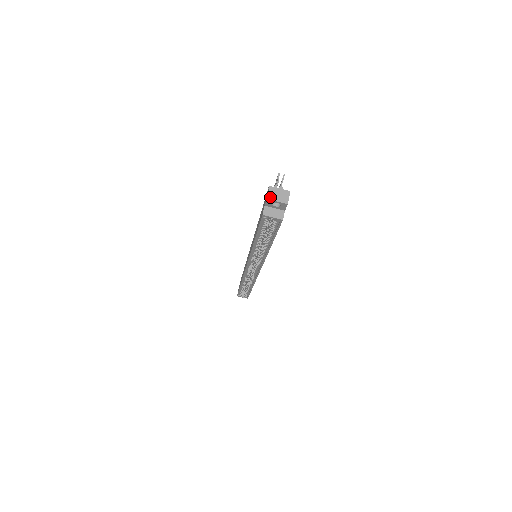
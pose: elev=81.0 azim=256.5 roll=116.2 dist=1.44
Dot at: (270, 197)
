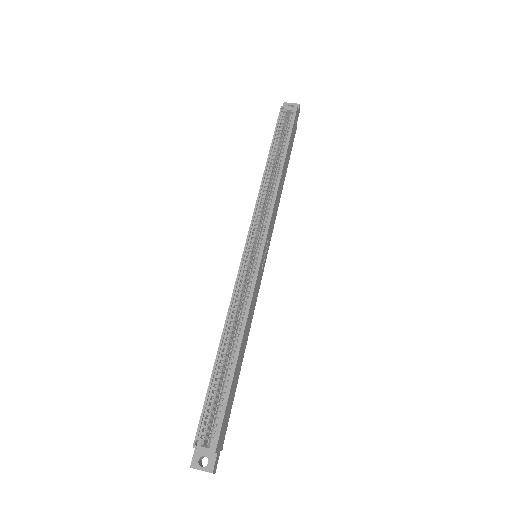
Dot at: (286, 104)
